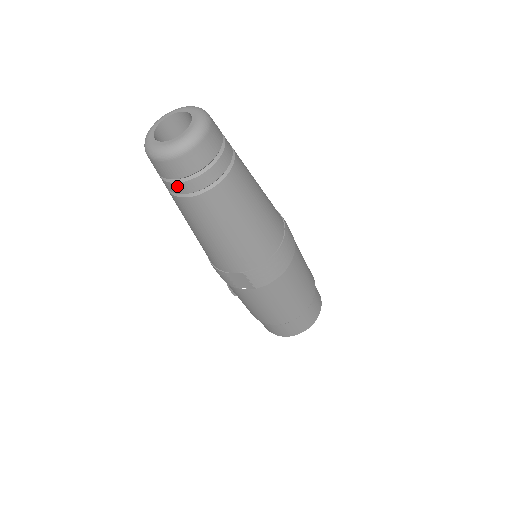
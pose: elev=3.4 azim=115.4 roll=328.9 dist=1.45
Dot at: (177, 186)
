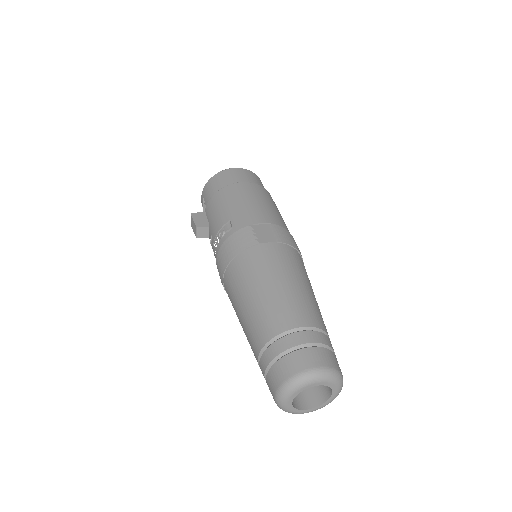
Dot at: occluded
